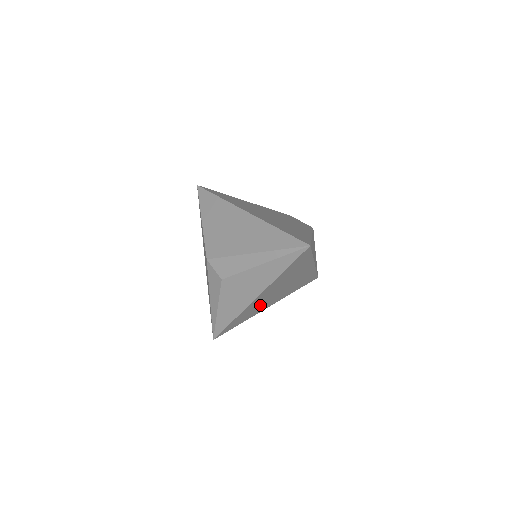
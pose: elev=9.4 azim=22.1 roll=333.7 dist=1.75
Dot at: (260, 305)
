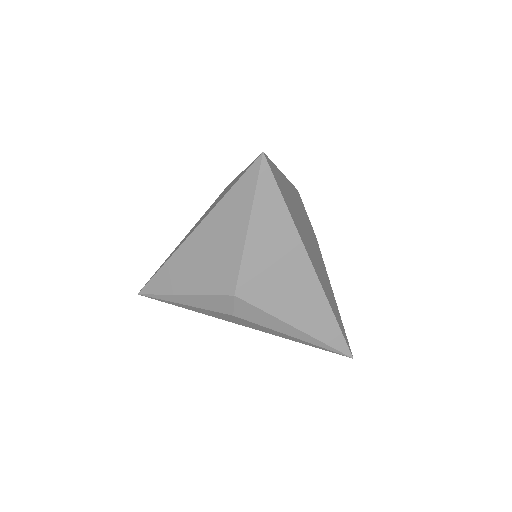
Dot at: occluded
